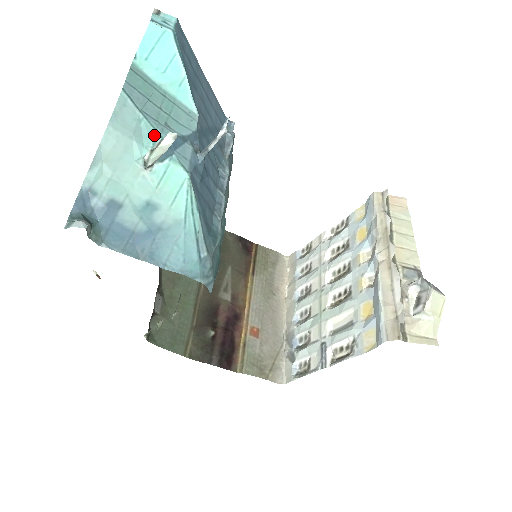
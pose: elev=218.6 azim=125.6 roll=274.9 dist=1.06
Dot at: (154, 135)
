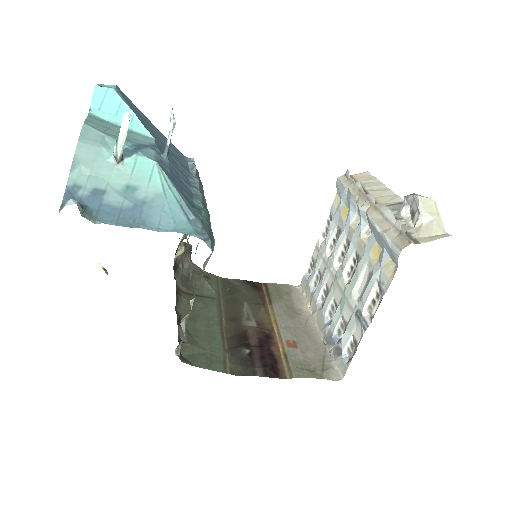
Dot at: occluded
